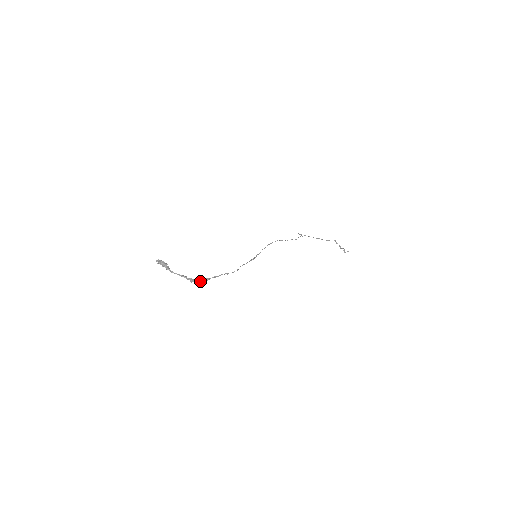
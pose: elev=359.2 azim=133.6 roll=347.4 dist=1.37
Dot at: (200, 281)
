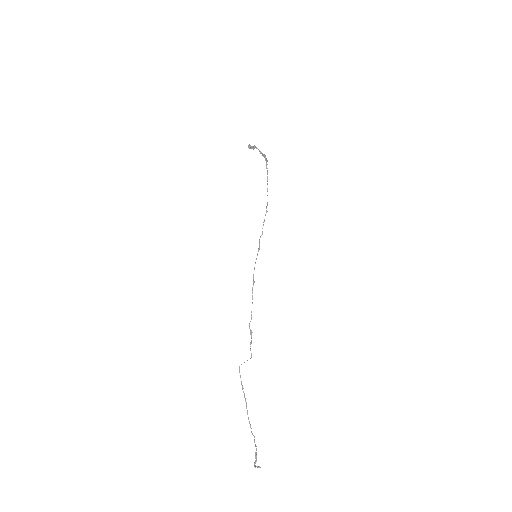
Dot at: occluded
